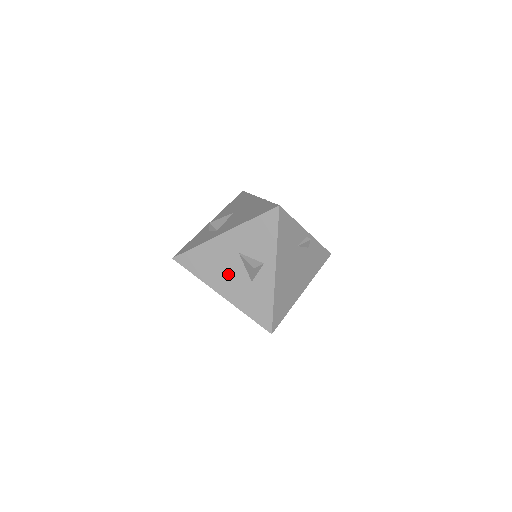
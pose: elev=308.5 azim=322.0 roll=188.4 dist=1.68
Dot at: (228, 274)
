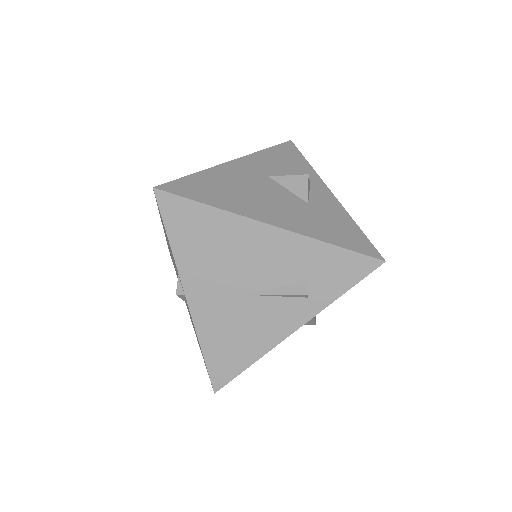
Dot at: (267, 198)
